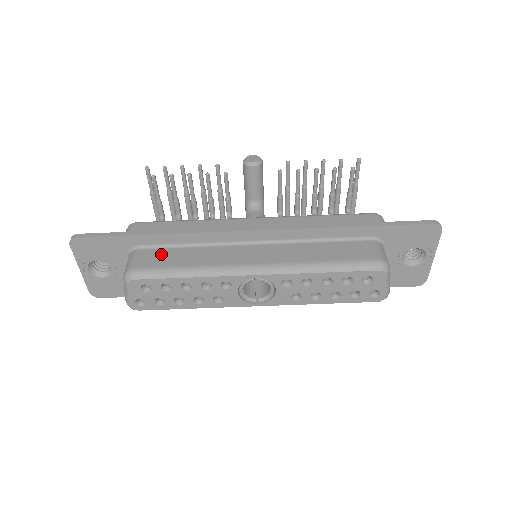
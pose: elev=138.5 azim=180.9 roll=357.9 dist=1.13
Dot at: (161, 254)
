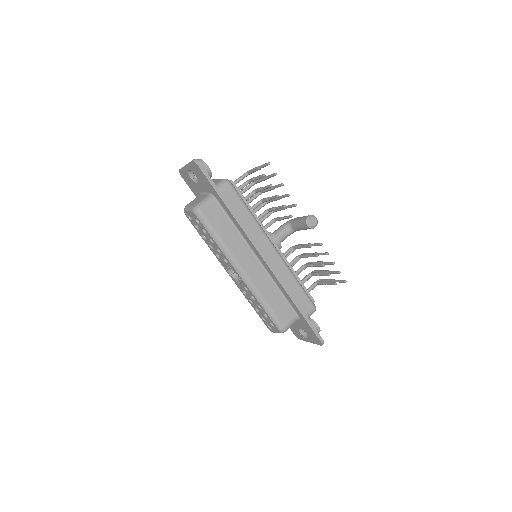
Dot at: (220, 216)
